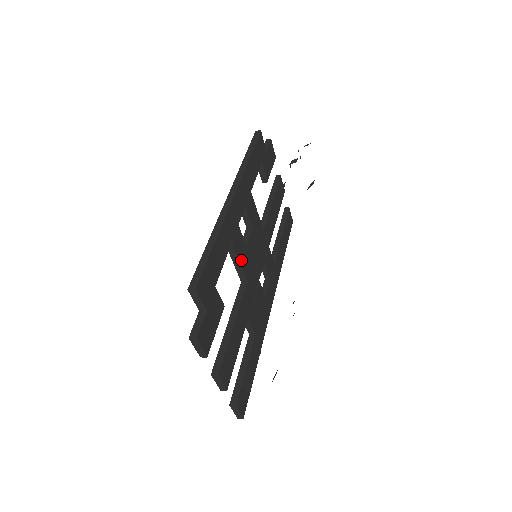
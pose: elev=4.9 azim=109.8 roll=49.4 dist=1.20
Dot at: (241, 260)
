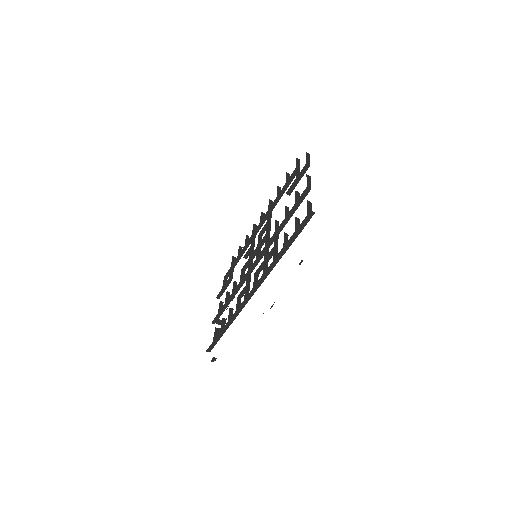
Dot at: occluded
